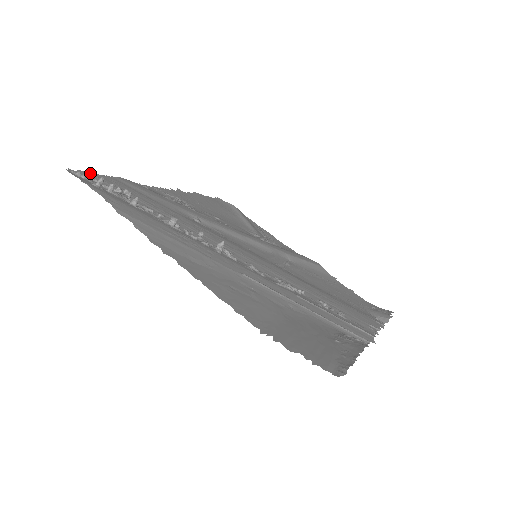
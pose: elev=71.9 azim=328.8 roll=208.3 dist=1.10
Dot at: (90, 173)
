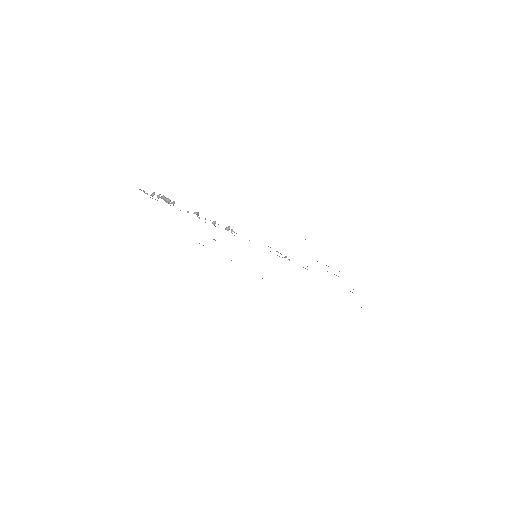
Dot at: occluded
